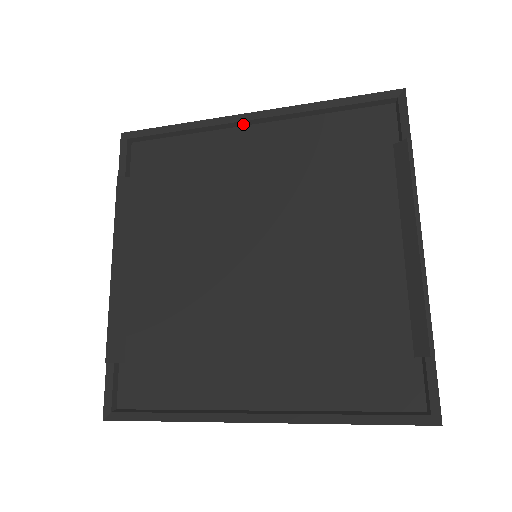
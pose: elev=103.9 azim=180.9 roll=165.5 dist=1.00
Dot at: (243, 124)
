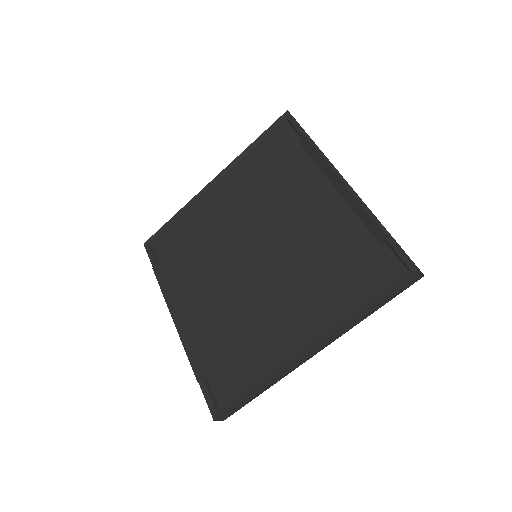
Dot at: (210, 191)
